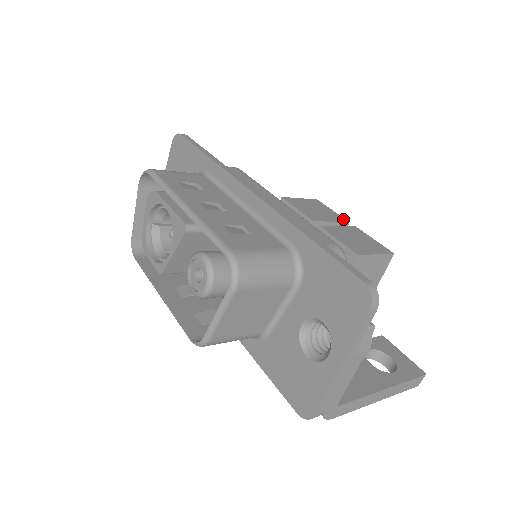
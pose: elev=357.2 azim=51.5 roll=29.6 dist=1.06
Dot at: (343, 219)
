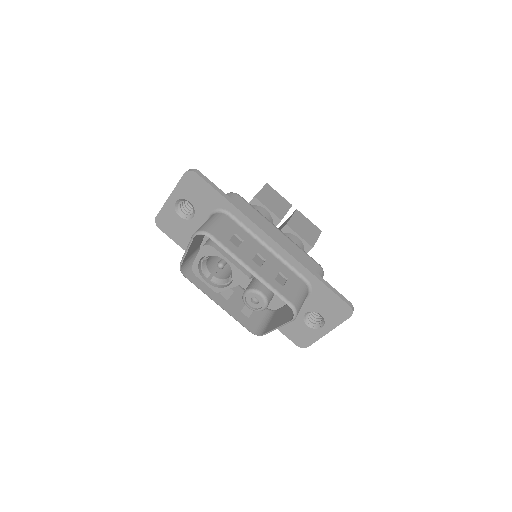
Dot at: (289, 204)
